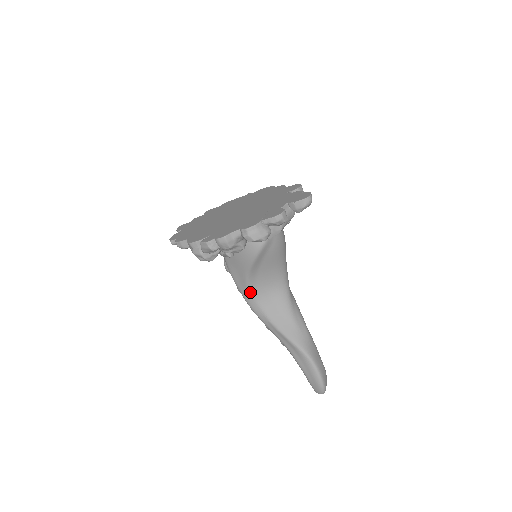
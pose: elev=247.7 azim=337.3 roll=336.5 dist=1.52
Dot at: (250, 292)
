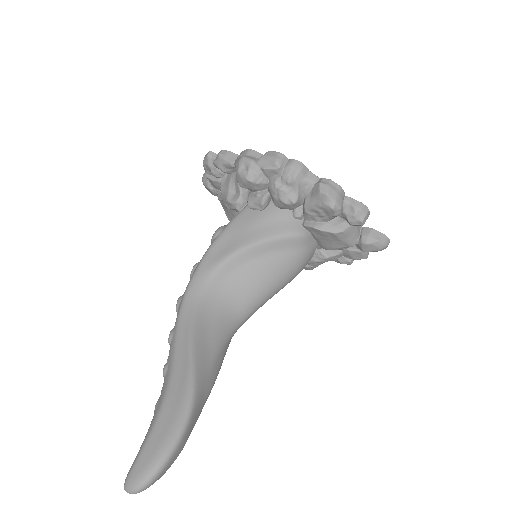
Dot at: (211, 274)
